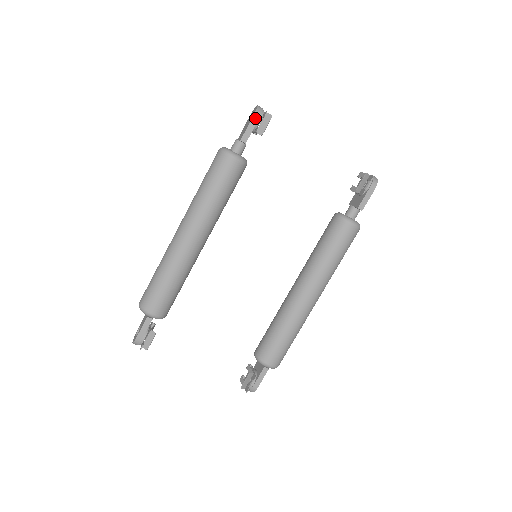
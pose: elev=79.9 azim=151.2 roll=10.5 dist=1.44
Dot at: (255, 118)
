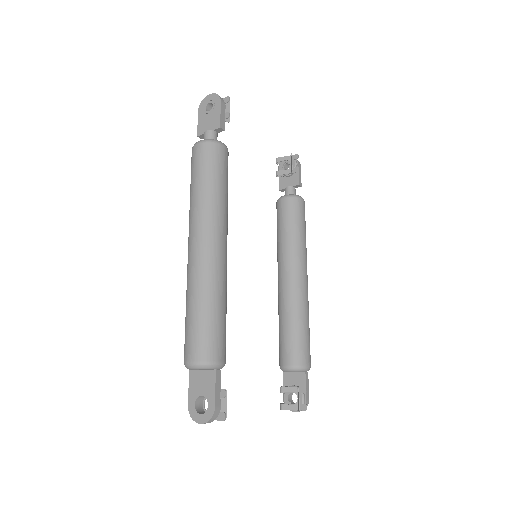
Dot at: (222, 103)
